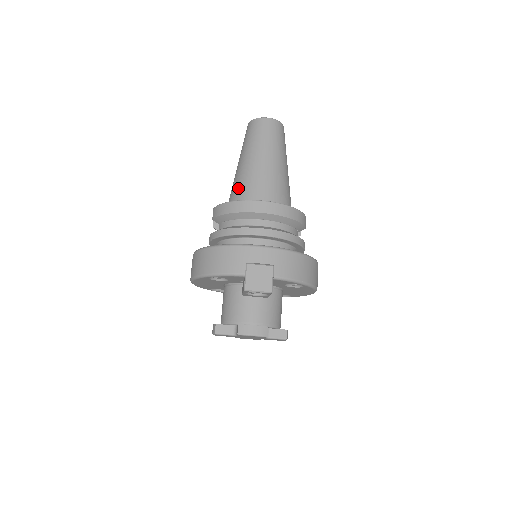
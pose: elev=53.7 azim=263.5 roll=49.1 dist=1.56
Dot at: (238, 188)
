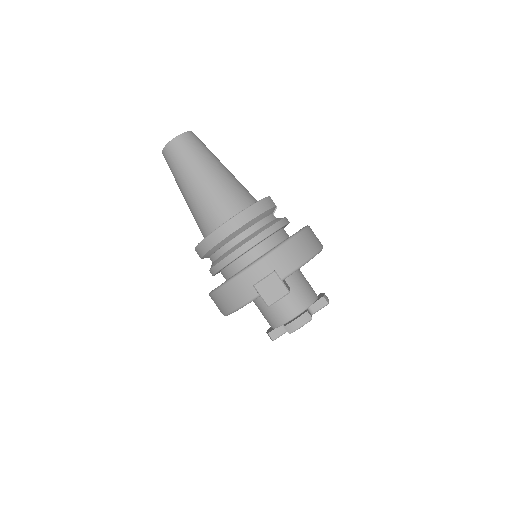
Dot at: (199, 219)
